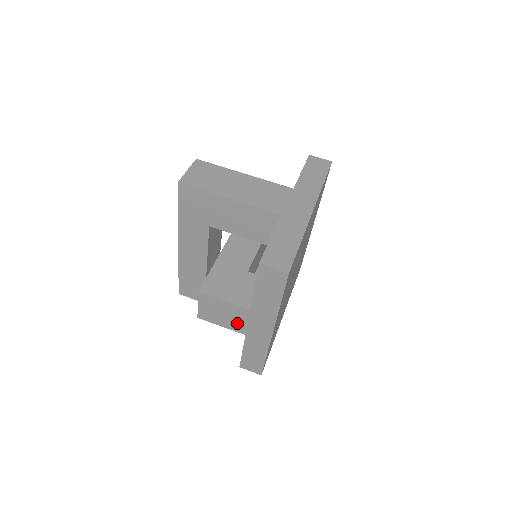
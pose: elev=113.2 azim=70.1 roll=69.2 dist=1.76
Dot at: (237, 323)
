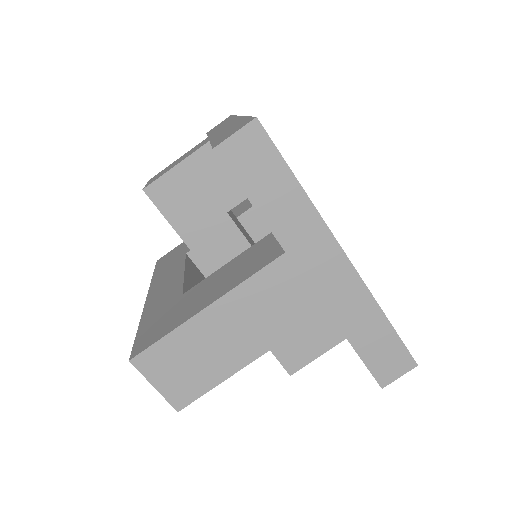
Dot at: occluded
